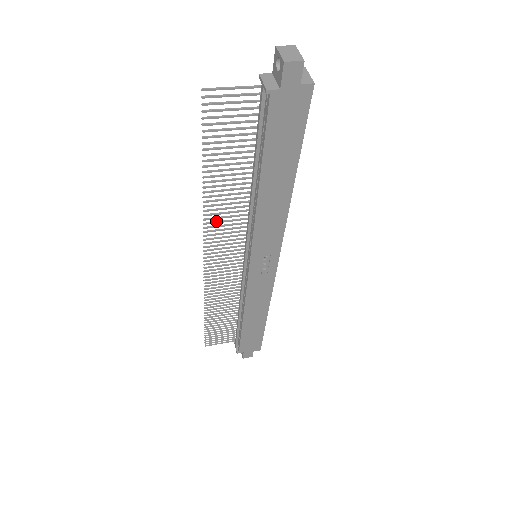
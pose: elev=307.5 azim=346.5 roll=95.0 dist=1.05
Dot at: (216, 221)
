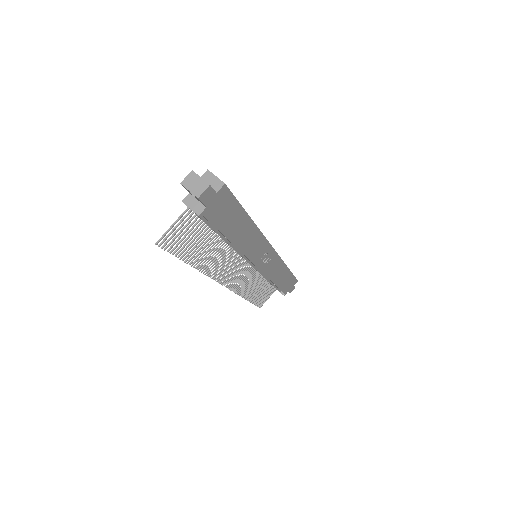
Dot at: (216, 269)
